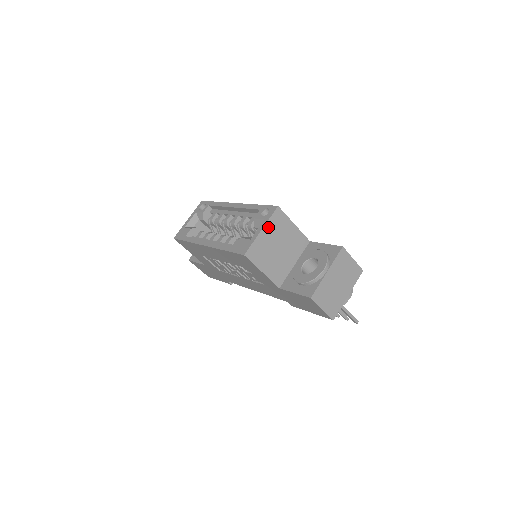
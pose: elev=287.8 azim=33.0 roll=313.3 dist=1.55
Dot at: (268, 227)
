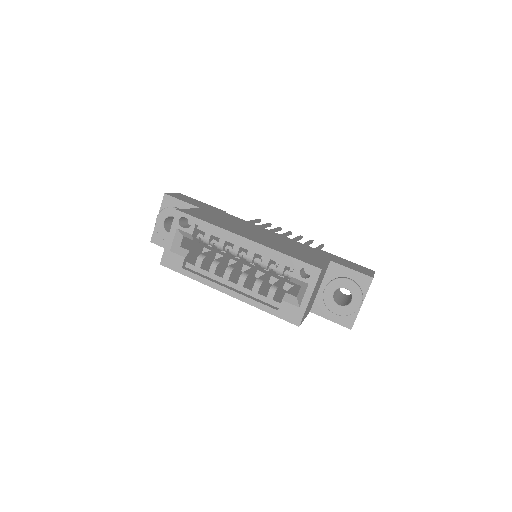
Dot at: occluded
